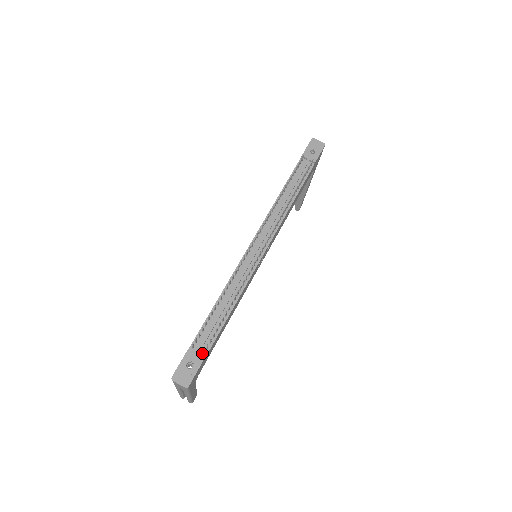
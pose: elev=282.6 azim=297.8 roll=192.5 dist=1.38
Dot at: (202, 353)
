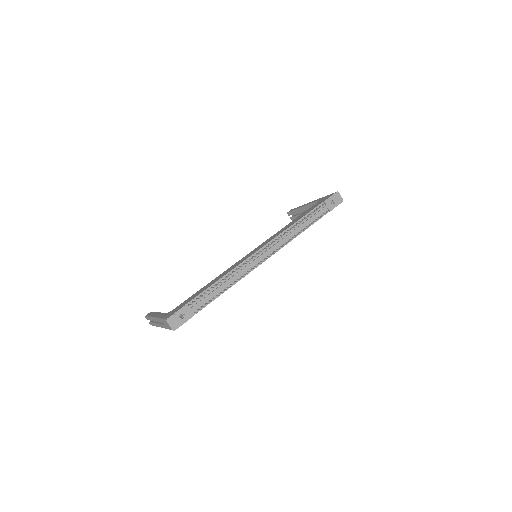
Dot at: (193, 311)
